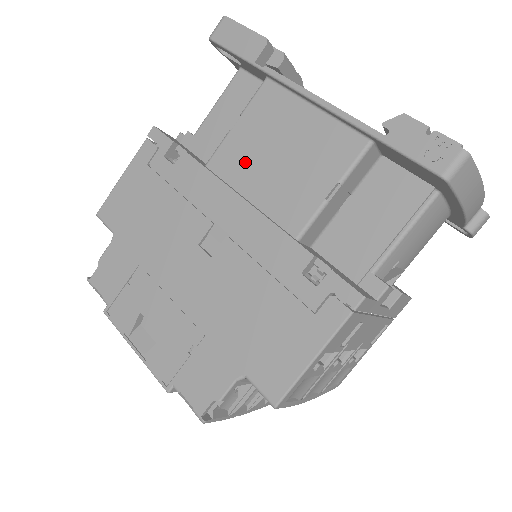
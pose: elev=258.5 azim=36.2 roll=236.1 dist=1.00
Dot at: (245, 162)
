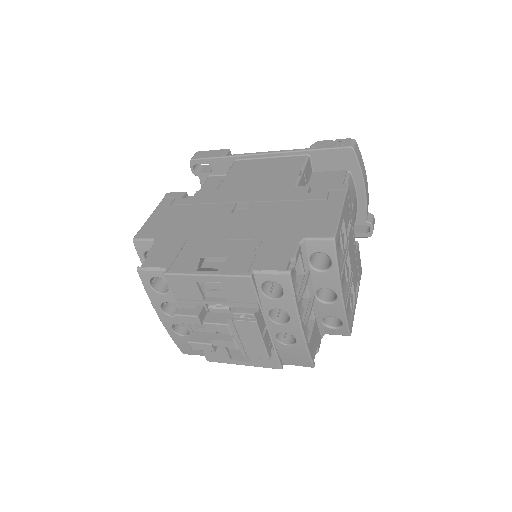
Dot at: (241, 184)
